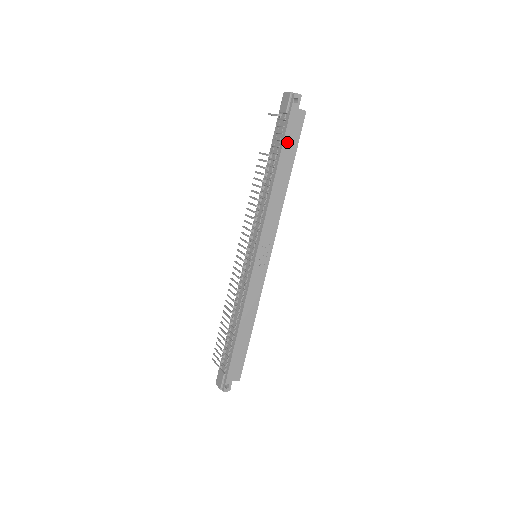
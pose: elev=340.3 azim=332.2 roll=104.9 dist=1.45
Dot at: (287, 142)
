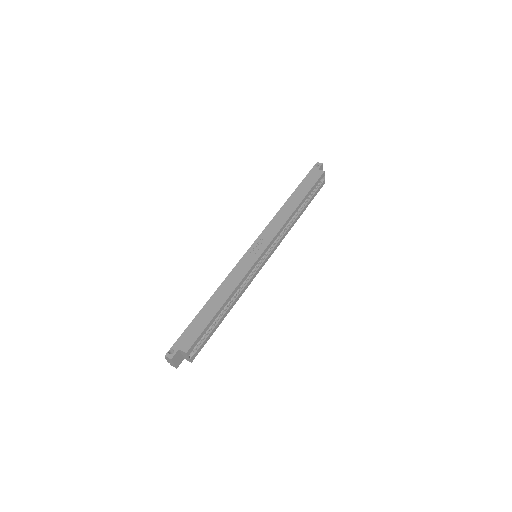
Dot at: (303, 184)
